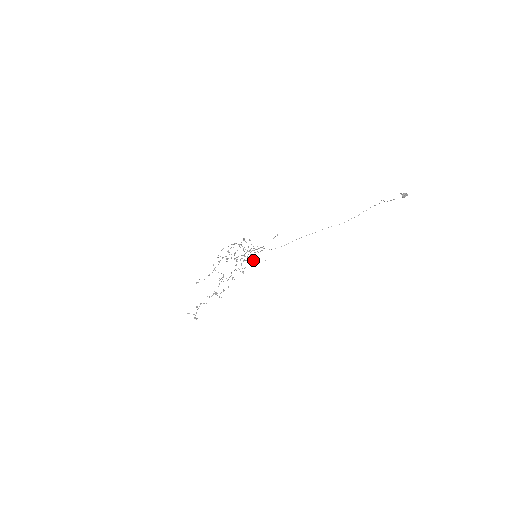
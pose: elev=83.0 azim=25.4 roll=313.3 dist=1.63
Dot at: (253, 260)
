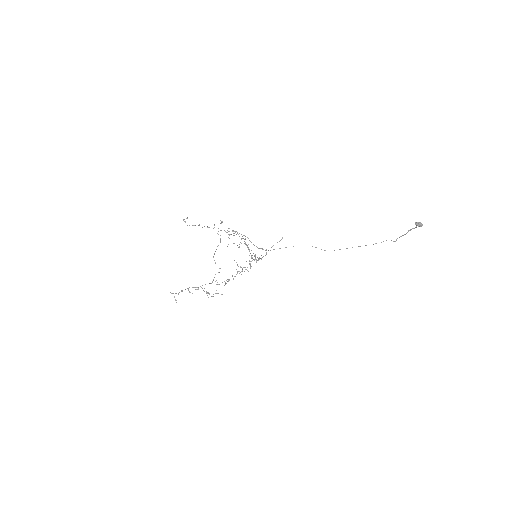
Dot at: occluded
